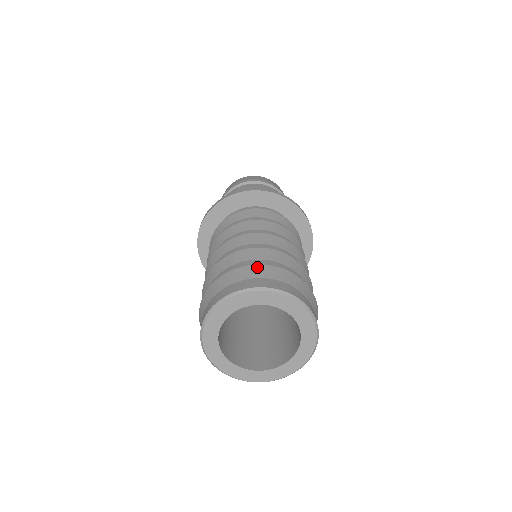
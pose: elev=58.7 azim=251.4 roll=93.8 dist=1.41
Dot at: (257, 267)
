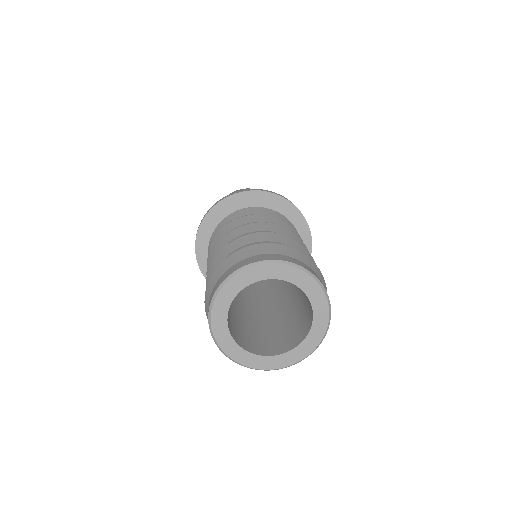
Dot at: (251, 247)
